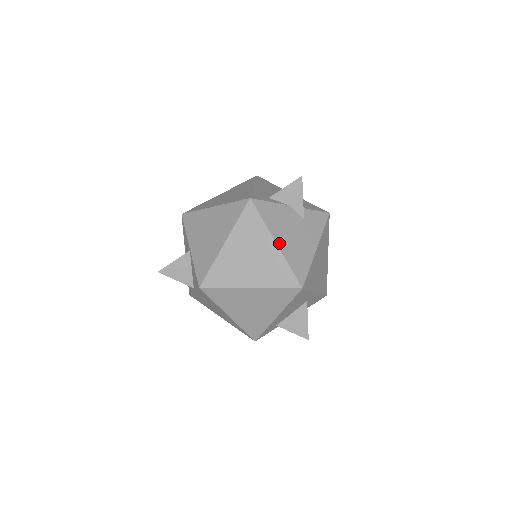
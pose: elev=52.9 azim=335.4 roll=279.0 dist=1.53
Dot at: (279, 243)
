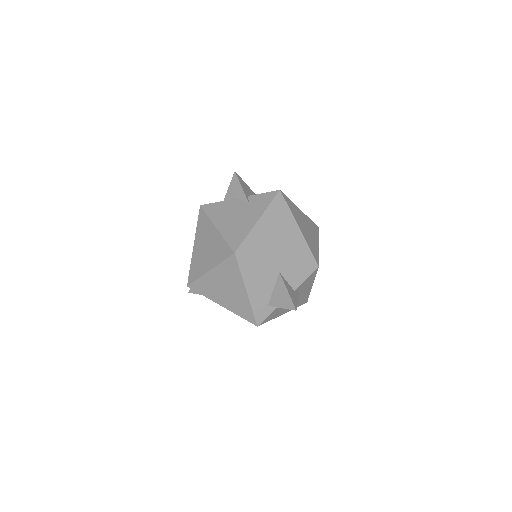
Dot at: (219, 227)
